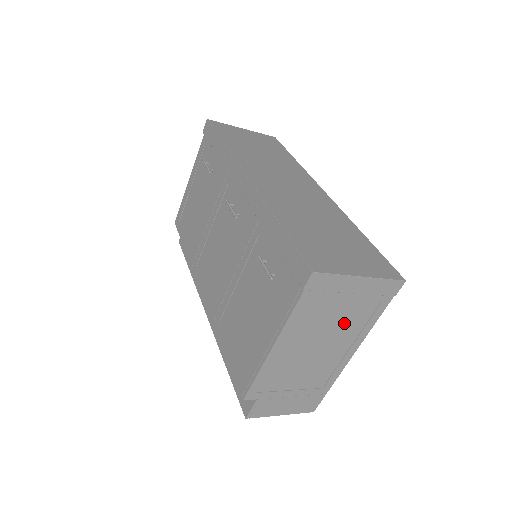
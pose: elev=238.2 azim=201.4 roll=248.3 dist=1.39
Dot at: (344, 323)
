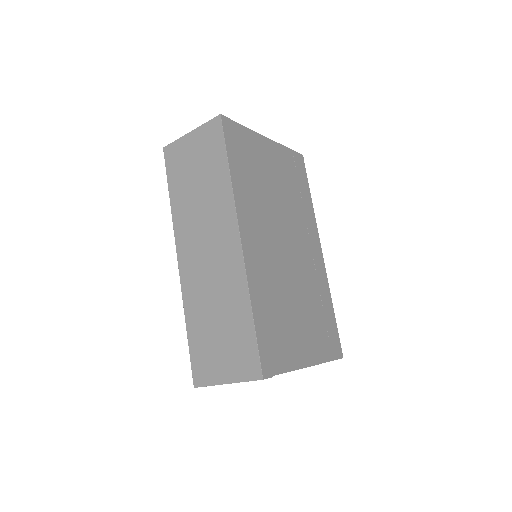
Dot at: occluded
